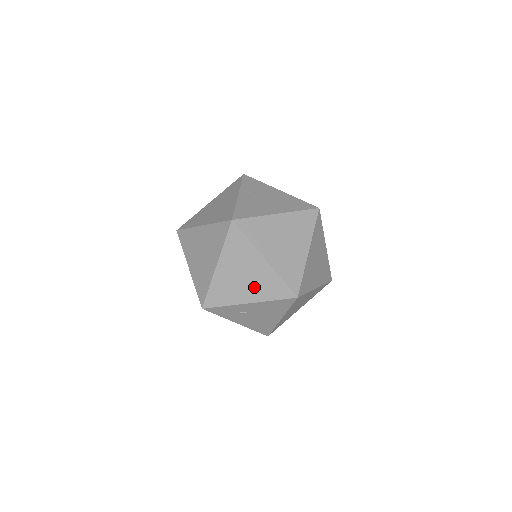
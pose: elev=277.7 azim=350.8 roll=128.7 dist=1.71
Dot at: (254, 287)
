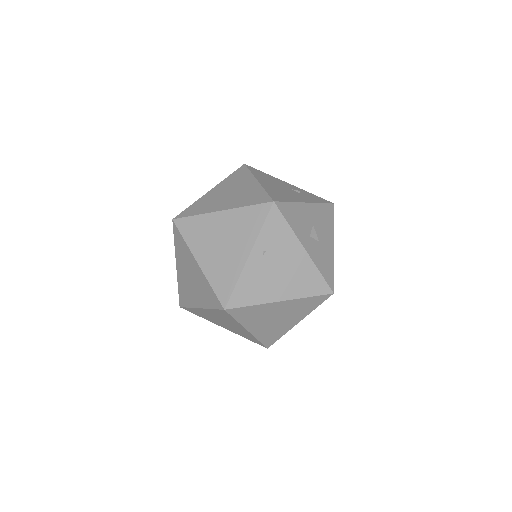
Dot at: (231, 329)
